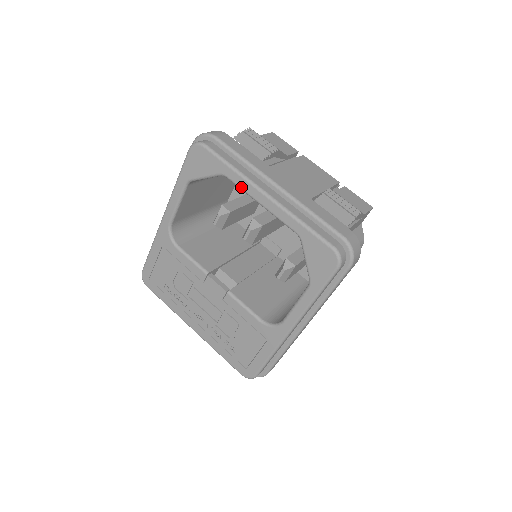
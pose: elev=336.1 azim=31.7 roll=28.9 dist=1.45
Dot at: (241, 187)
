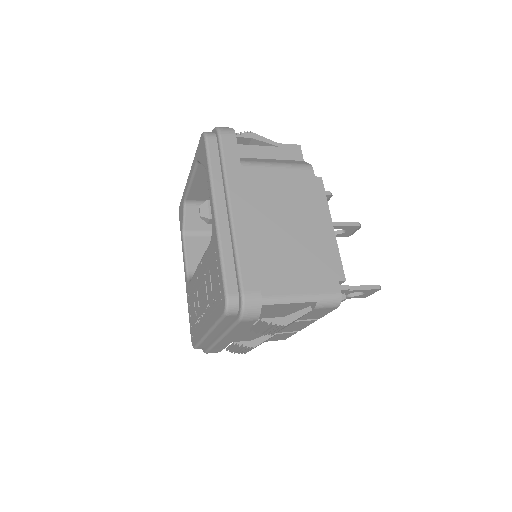
Dot at: (186, 191)
